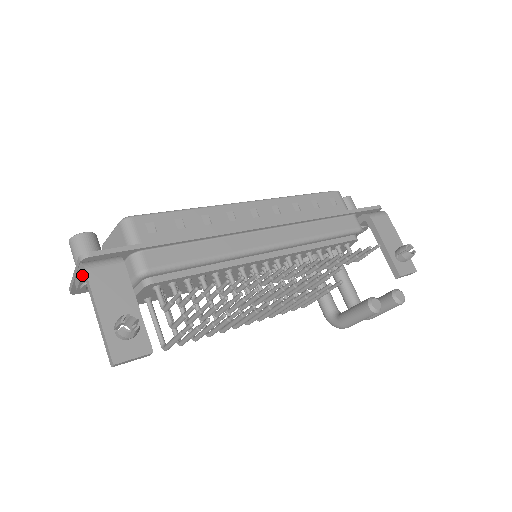
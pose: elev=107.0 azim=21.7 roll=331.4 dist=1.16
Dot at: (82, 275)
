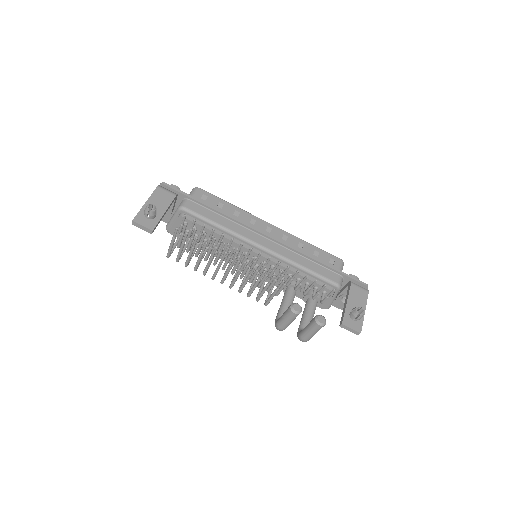
Dot at: occluded
